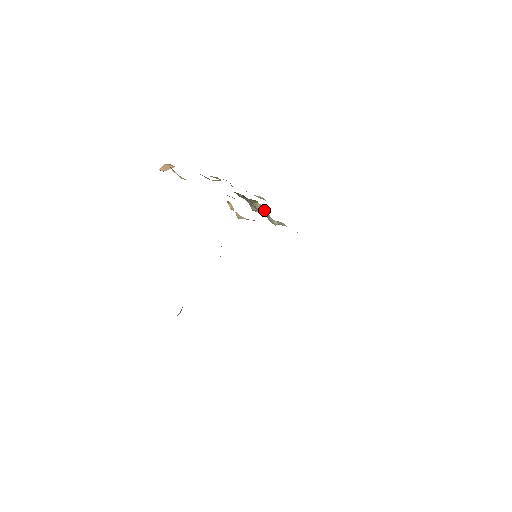
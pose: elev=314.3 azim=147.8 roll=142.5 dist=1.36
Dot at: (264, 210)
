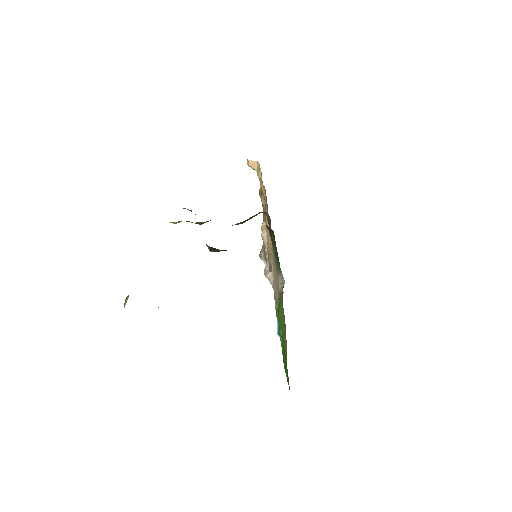
Dot at: occluded
